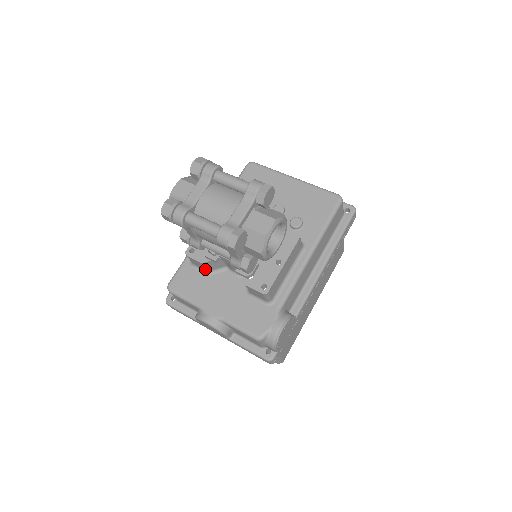
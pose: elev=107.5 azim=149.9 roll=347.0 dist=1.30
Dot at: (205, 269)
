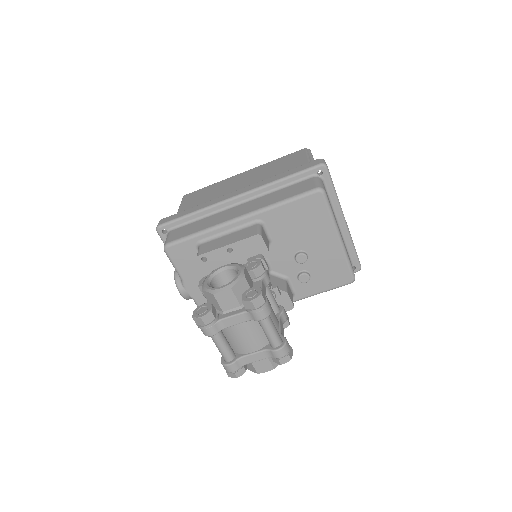
Dot at: occluded
